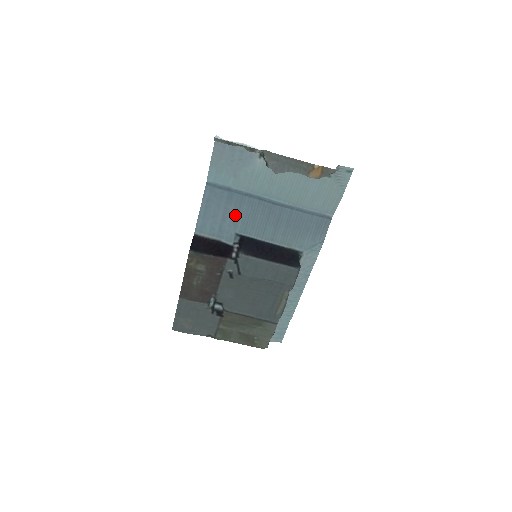
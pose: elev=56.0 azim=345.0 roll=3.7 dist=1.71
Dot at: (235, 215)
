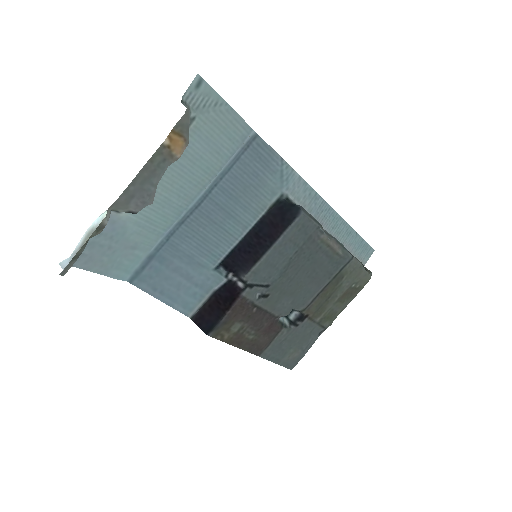
Dot at: (189, 262)
